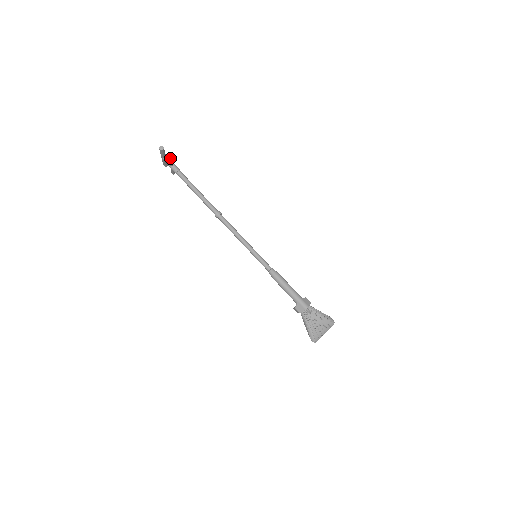
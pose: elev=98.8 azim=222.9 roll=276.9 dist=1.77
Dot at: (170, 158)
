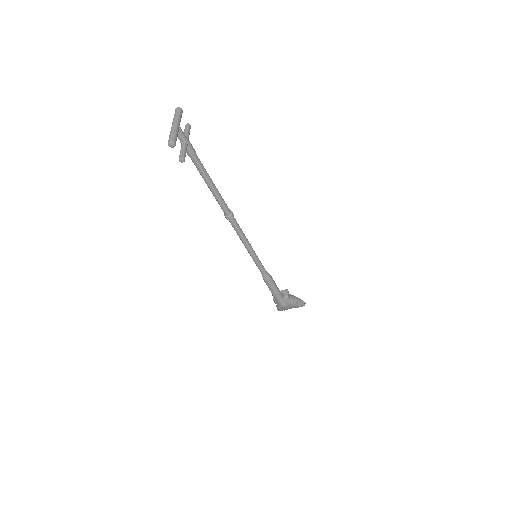
Dot at: (181, 162)
